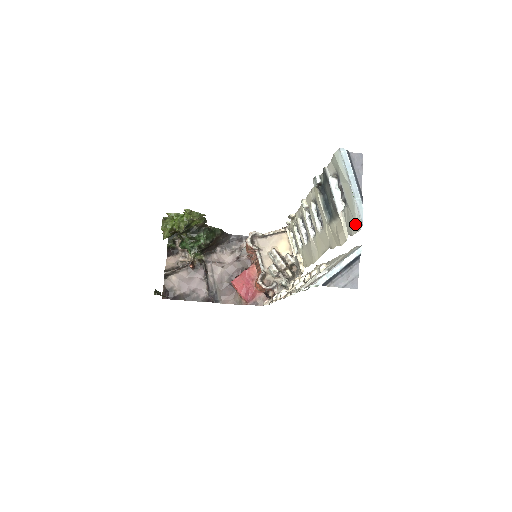
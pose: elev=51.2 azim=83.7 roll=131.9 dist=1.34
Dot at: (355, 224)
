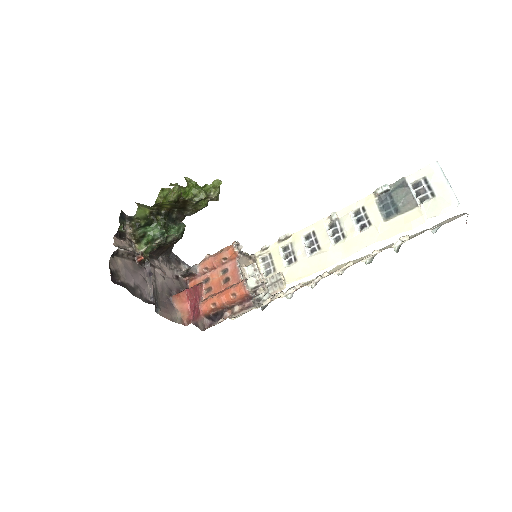
Dot at: (449, 205)
